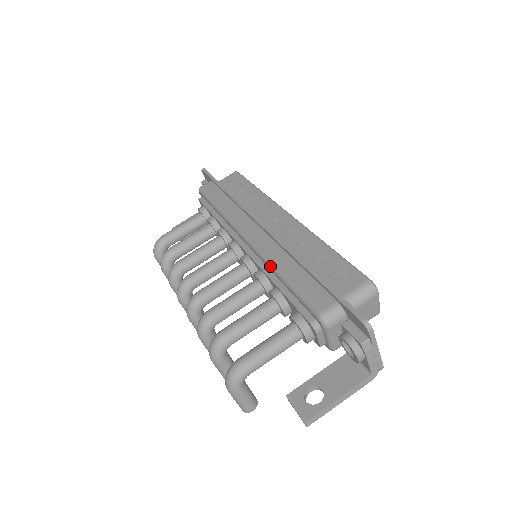
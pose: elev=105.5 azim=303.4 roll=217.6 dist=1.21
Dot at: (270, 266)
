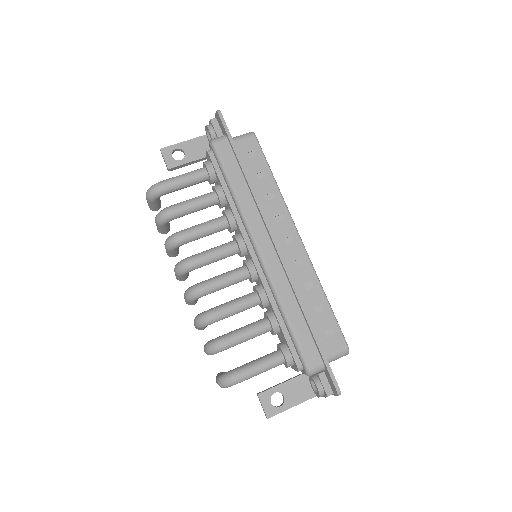
Dot at: (277, 299)
